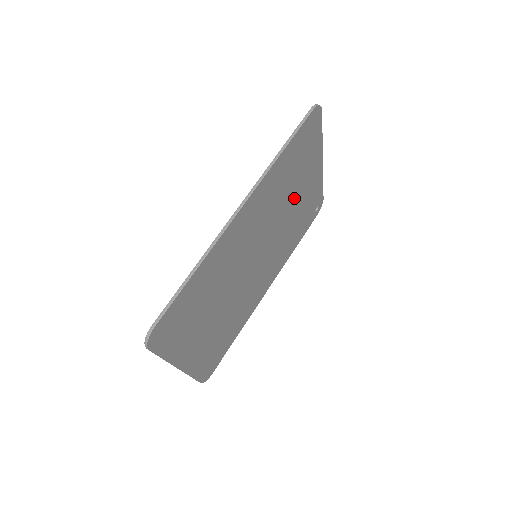
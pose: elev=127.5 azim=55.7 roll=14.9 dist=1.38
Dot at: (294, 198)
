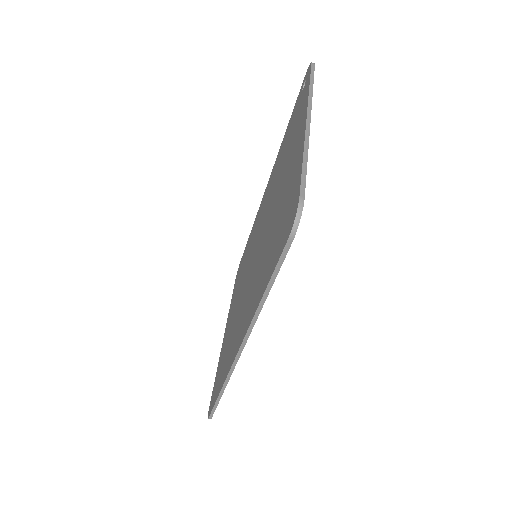
Dot at: occluded
